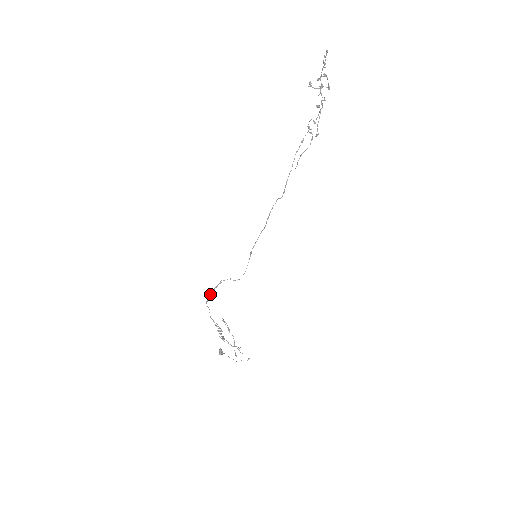
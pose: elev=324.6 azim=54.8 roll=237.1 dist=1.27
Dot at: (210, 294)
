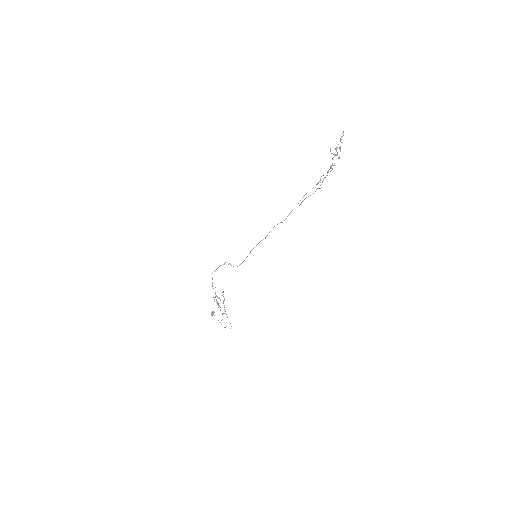
Dot at: (216, 269)
